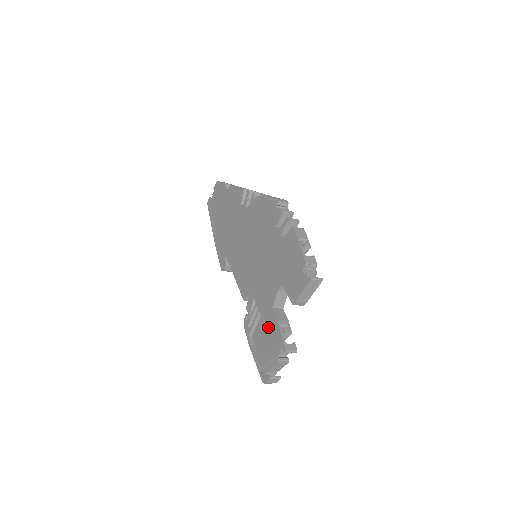
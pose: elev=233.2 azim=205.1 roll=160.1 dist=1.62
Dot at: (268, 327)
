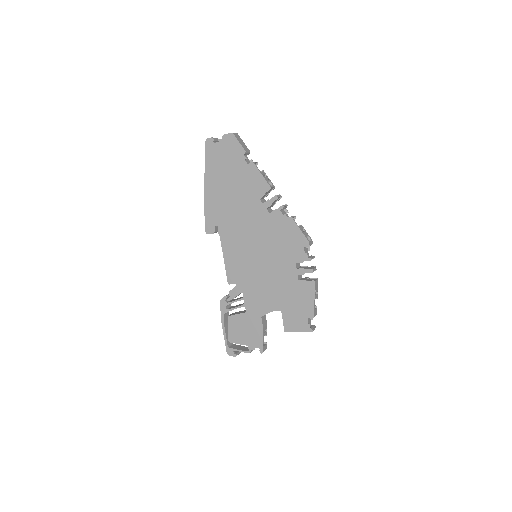
Dot at: (251, 325)
